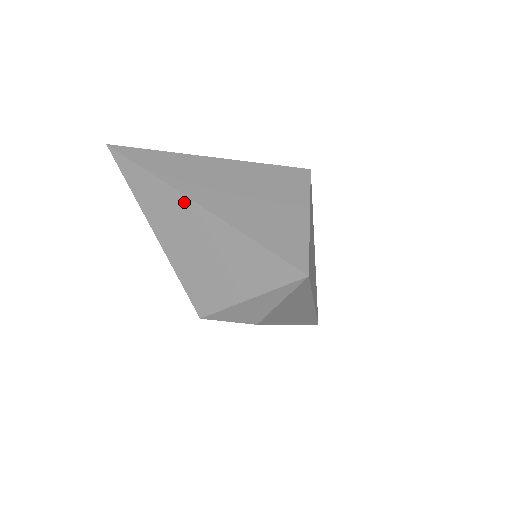
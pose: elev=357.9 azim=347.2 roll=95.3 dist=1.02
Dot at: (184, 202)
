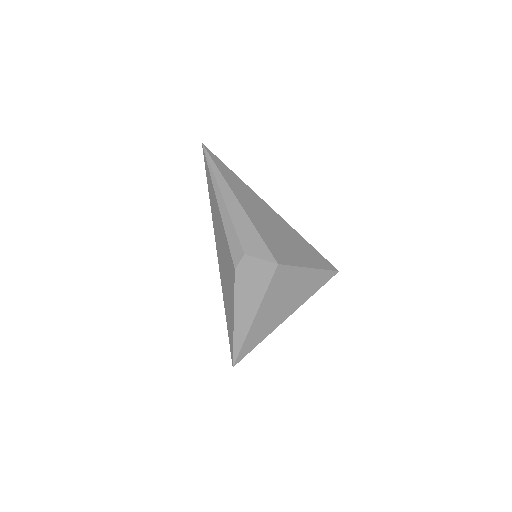
Dot at: (279, 323)
